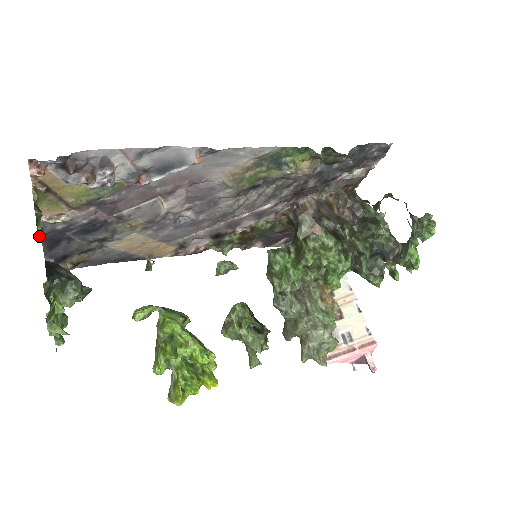
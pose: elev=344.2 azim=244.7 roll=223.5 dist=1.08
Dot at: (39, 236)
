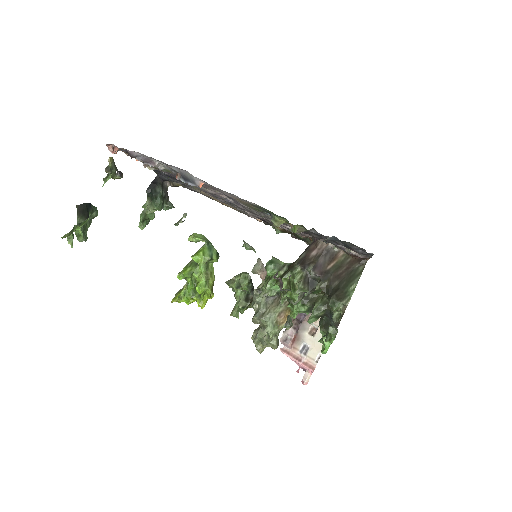
Dot at: occluded
